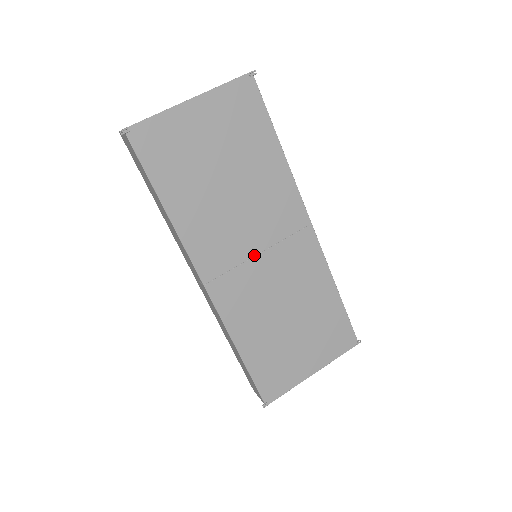
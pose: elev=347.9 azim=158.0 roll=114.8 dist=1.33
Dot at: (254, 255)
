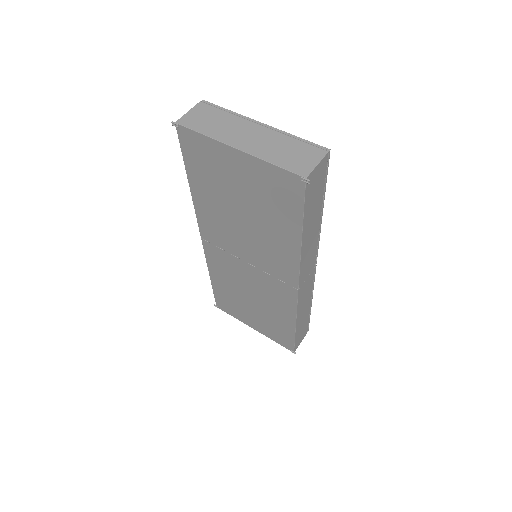
Dot at: (243, 259)
